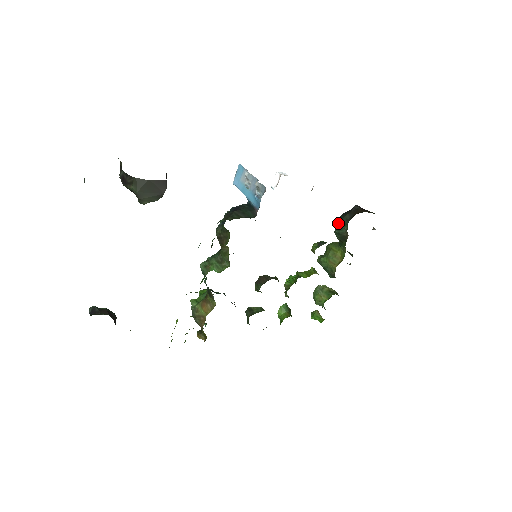
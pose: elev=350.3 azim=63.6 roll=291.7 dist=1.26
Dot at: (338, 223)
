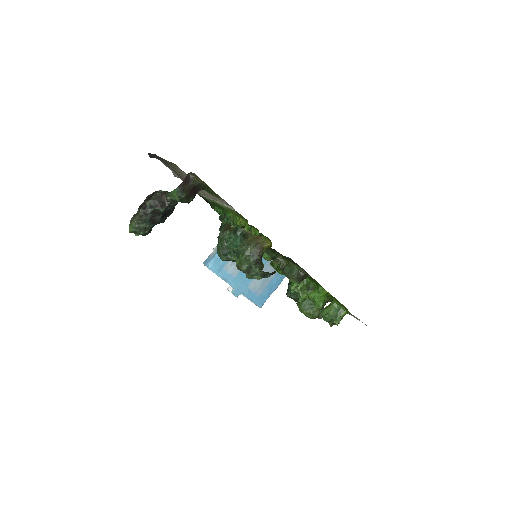
Dot at: occluded
